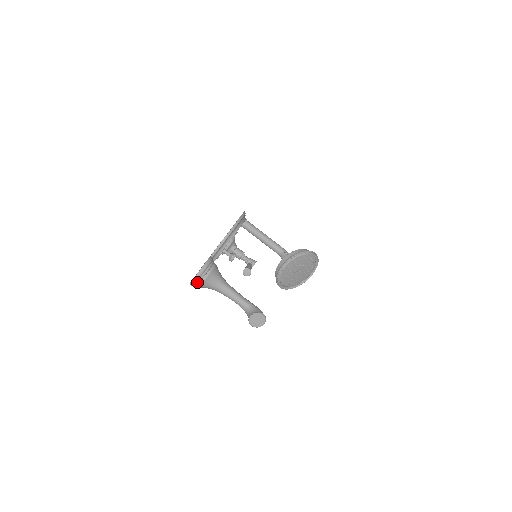
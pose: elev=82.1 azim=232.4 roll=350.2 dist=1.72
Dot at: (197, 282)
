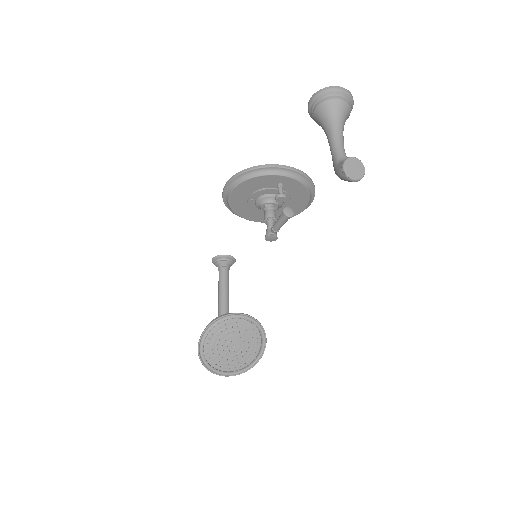
Dot at: (333, 93)
